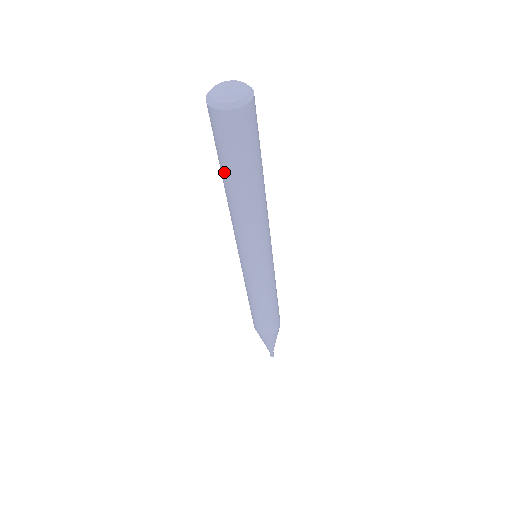
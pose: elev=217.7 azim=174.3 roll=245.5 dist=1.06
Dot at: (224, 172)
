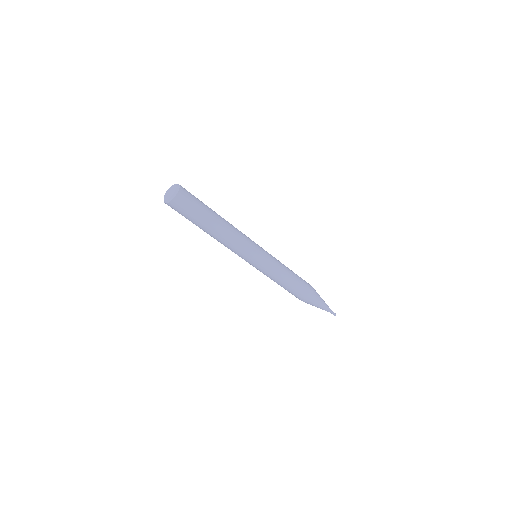
Dot at: (201, 224)
